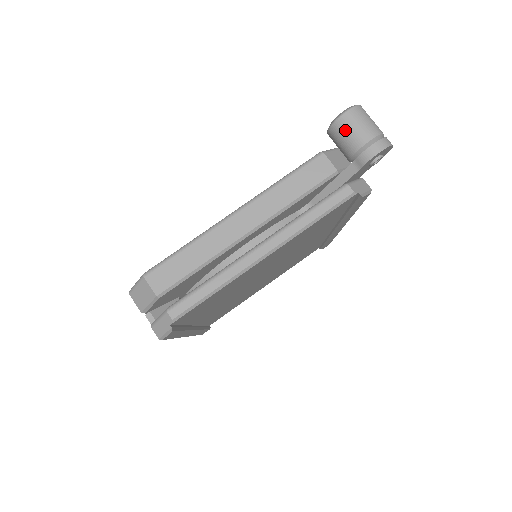
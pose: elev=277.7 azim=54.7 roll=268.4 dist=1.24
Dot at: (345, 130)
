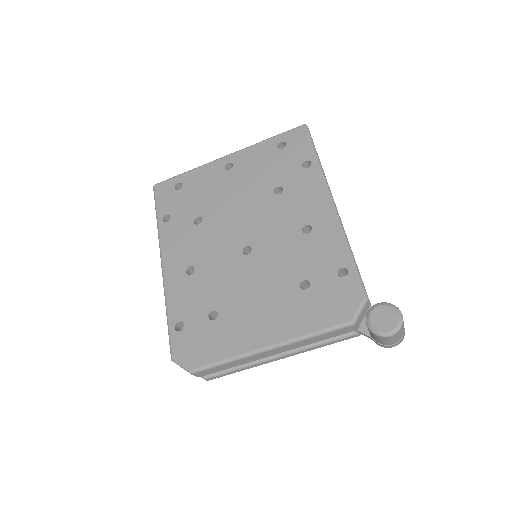
Dot at: (379, 339)
